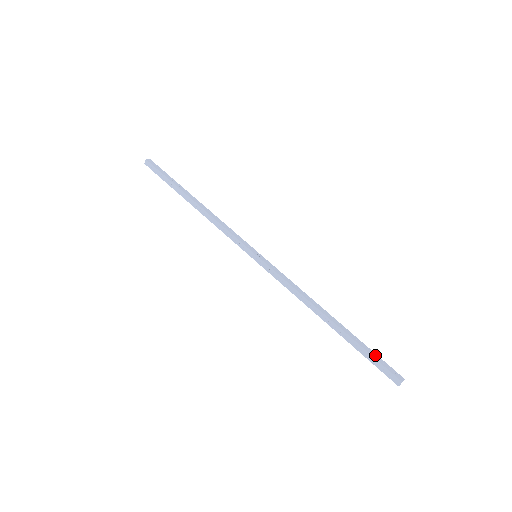
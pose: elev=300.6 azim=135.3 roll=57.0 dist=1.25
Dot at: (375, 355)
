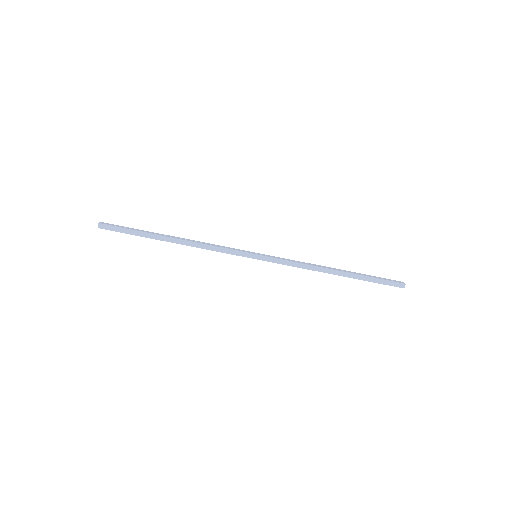
Dot at: (380, 281)
